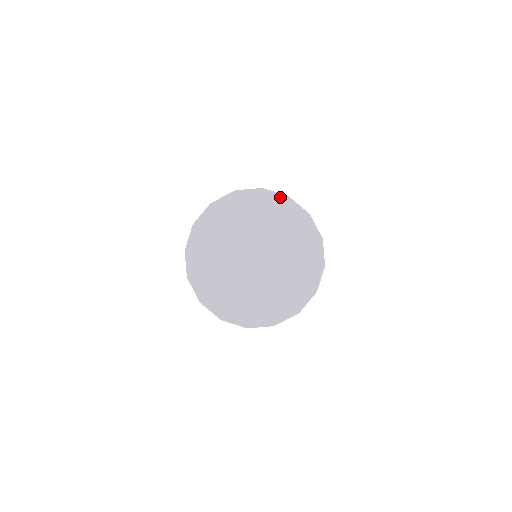
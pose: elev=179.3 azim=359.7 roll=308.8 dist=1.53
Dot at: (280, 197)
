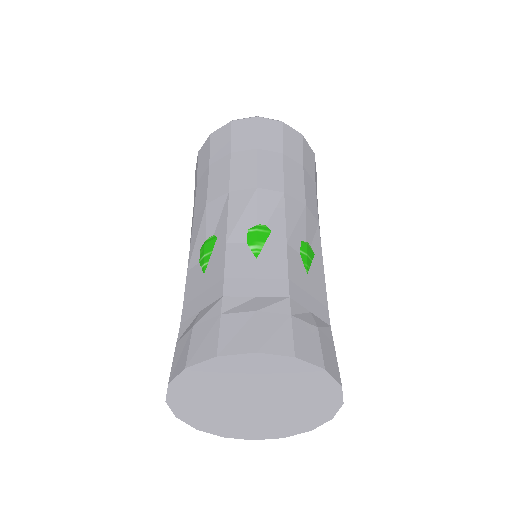
Dot at: (314, 368)
